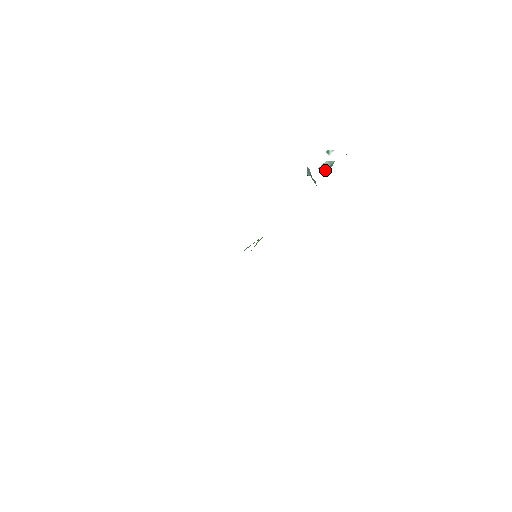
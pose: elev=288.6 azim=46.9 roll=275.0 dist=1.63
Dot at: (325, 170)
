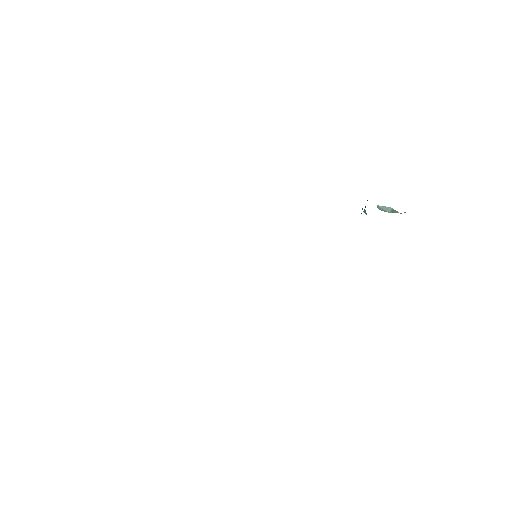
Dot at: (382, 210)
